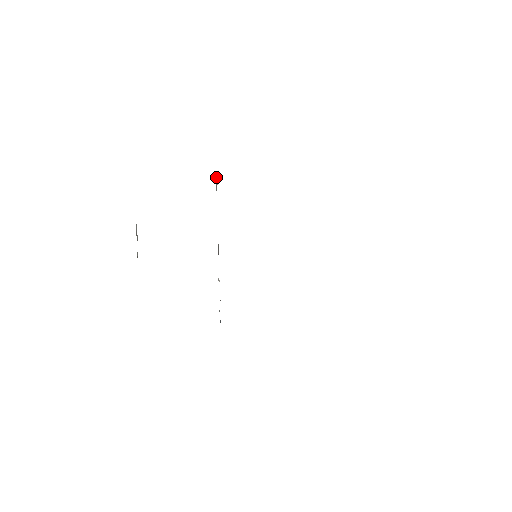
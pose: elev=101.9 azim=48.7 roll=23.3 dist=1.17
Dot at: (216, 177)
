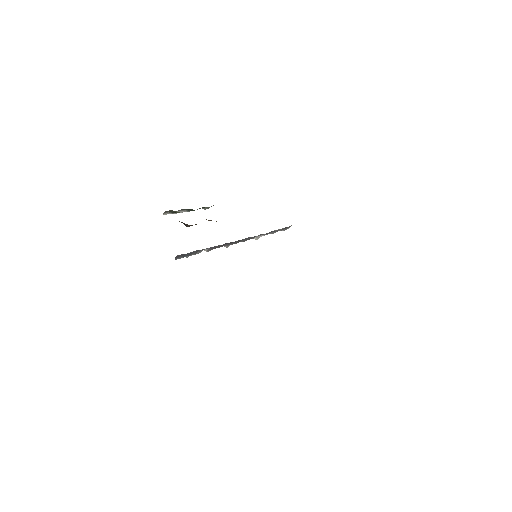
Dot at: occluded
